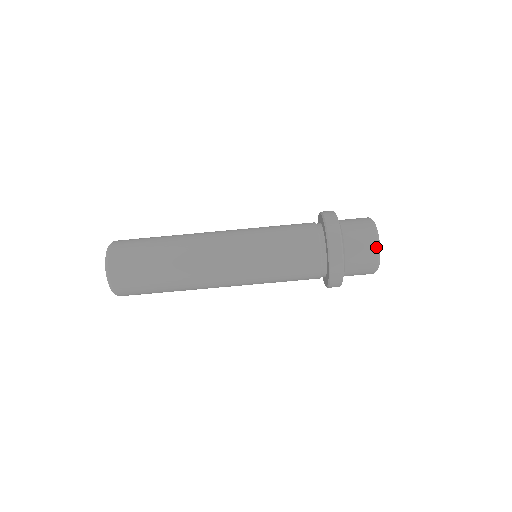
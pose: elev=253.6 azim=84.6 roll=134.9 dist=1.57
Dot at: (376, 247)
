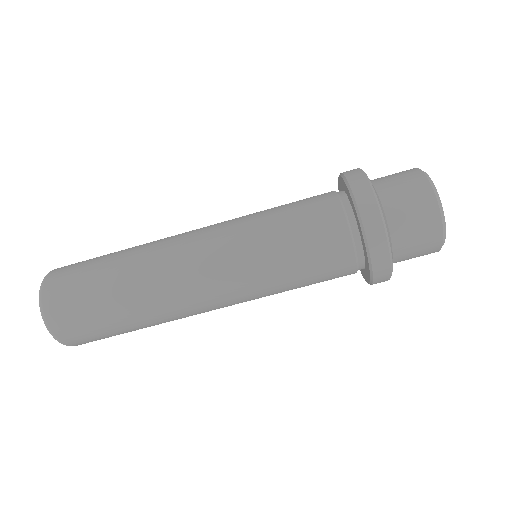
Dot at: (439, 248)
